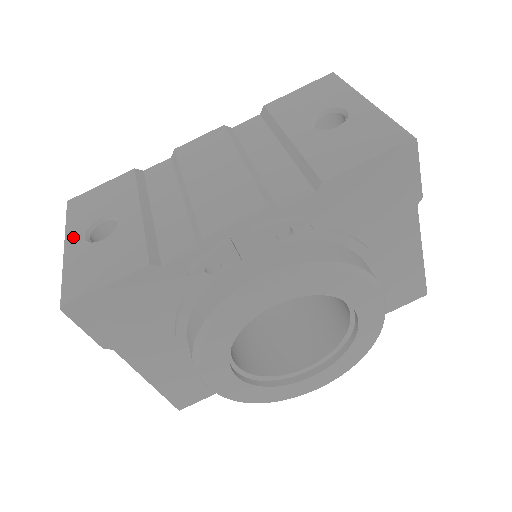
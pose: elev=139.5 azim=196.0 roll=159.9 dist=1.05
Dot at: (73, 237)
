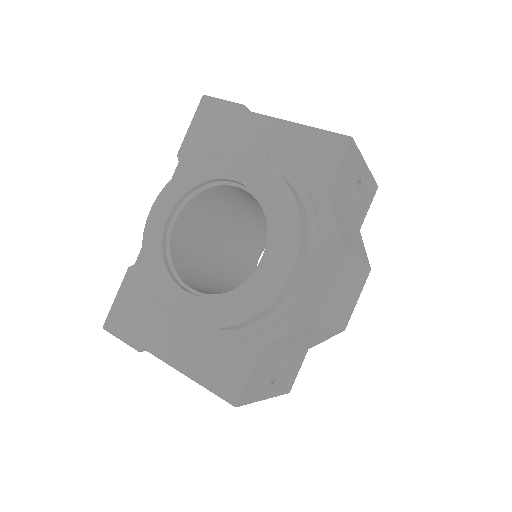
Dot at: occluded
